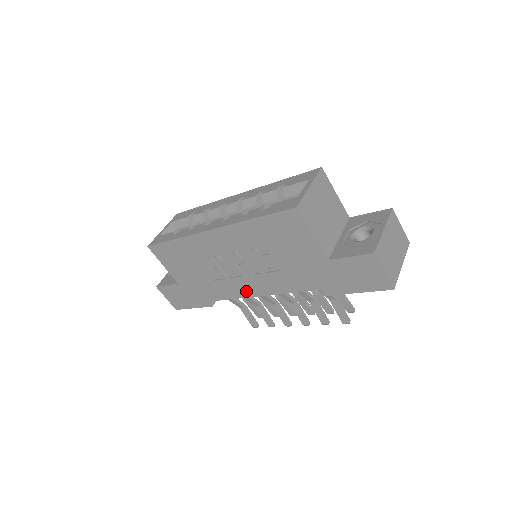
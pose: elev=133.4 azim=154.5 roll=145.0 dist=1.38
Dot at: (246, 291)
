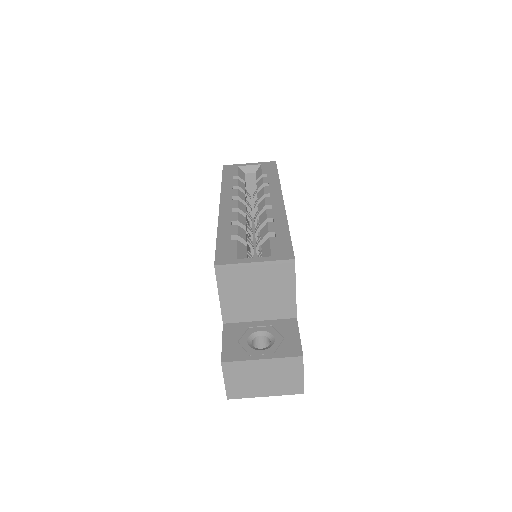
Dot at: occluded
